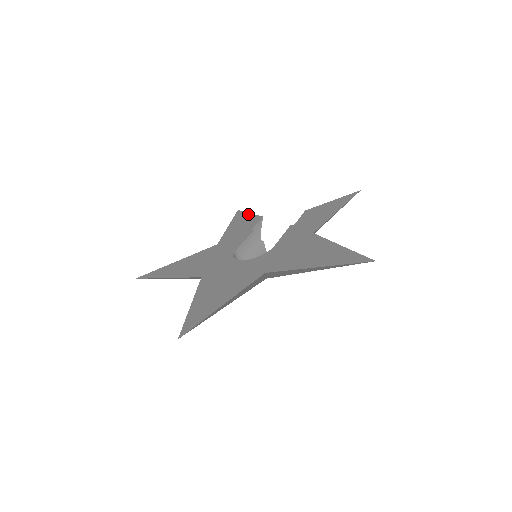
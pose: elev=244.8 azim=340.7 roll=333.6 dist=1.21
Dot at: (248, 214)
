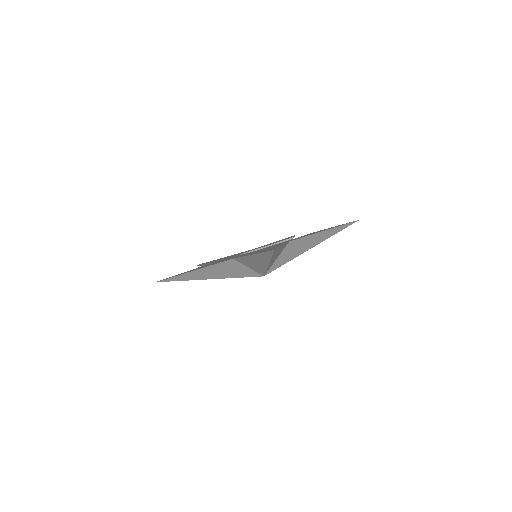
Dot at: (292, 236)
